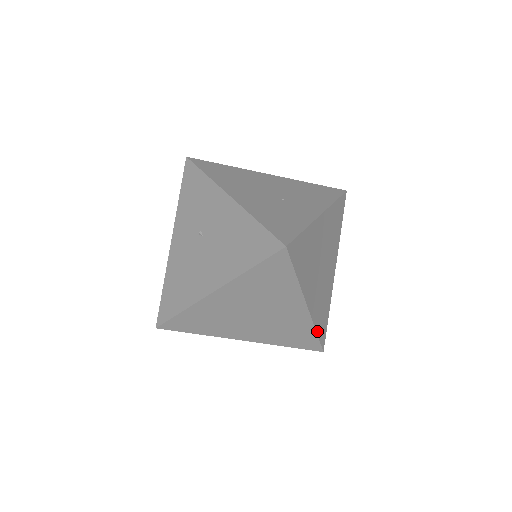
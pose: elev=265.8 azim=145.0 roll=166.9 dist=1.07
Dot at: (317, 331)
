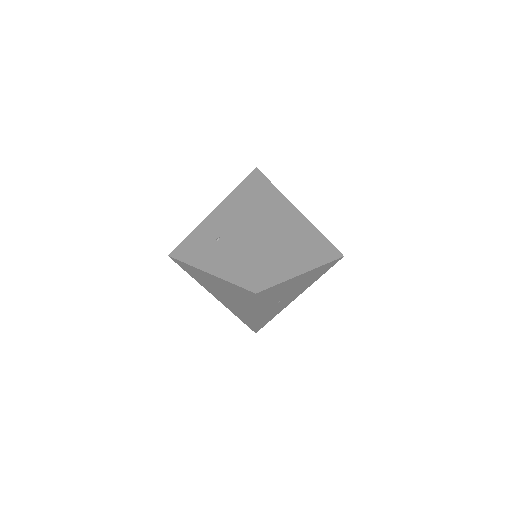
Dot at: (324, 237)
